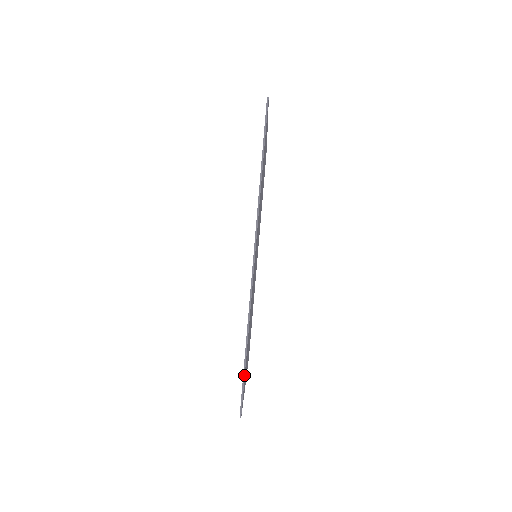
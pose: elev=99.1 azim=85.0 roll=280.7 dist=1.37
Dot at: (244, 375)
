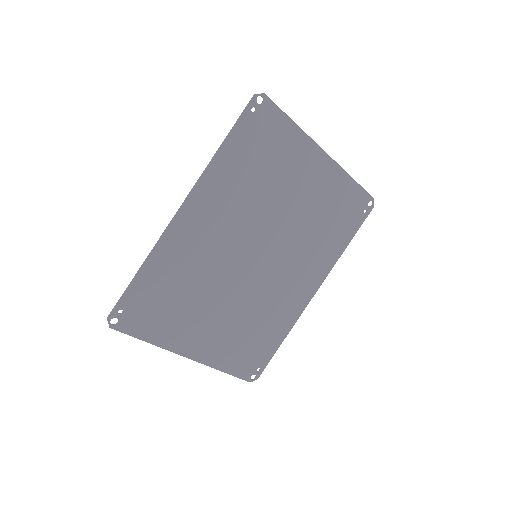
Dot at: (125, 291)
